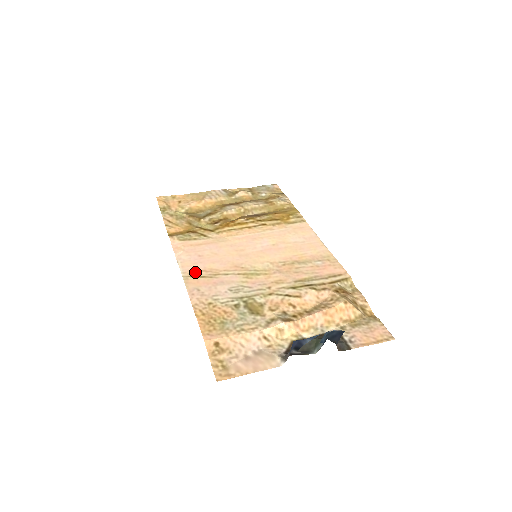
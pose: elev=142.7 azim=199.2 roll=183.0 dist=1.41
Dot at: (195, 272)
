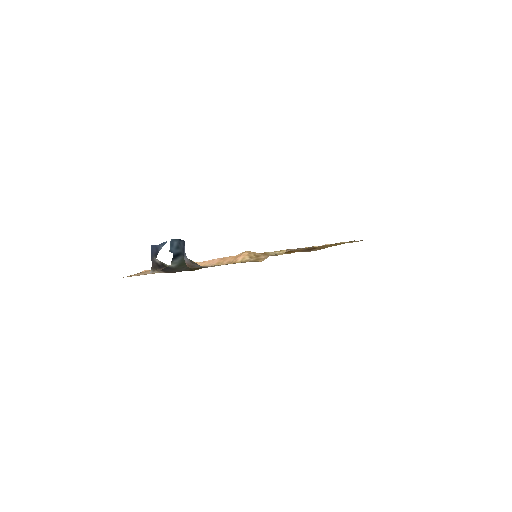
Dot at: occluded
